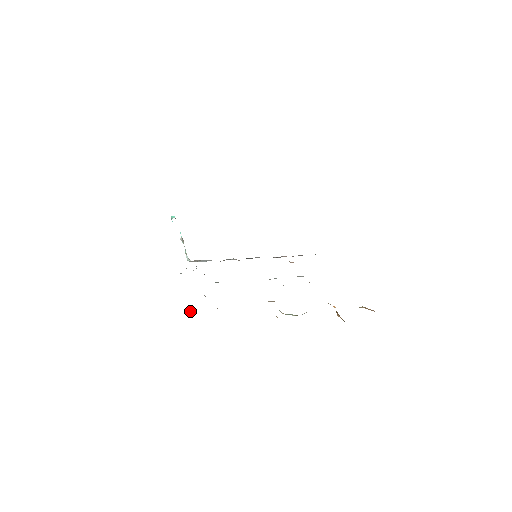
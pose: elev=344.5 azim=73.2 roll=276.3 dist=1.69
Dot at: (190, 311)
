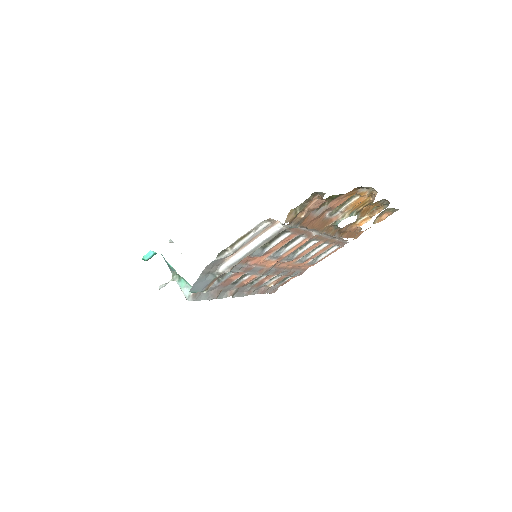
Dot at: (285, 220)
